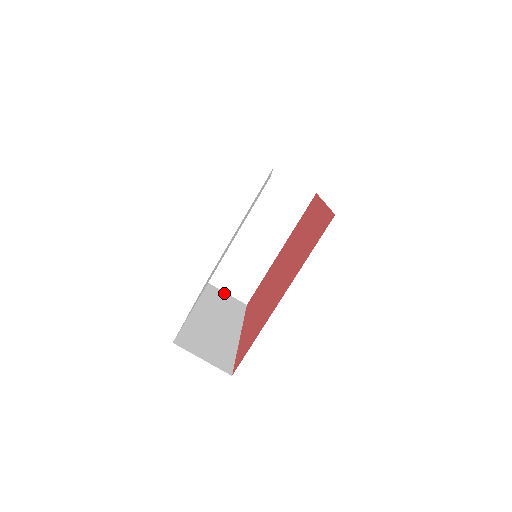
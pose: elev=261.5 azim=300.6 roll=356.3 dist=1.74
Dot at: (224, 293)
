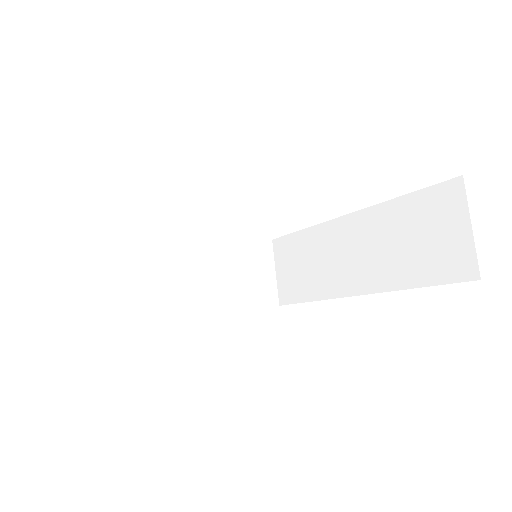
Dot at: (82, 274)
